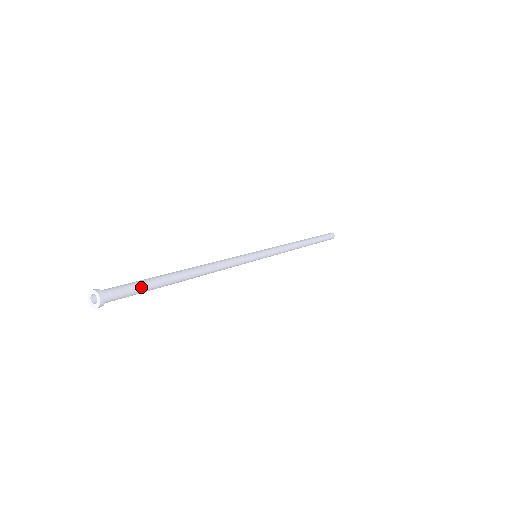
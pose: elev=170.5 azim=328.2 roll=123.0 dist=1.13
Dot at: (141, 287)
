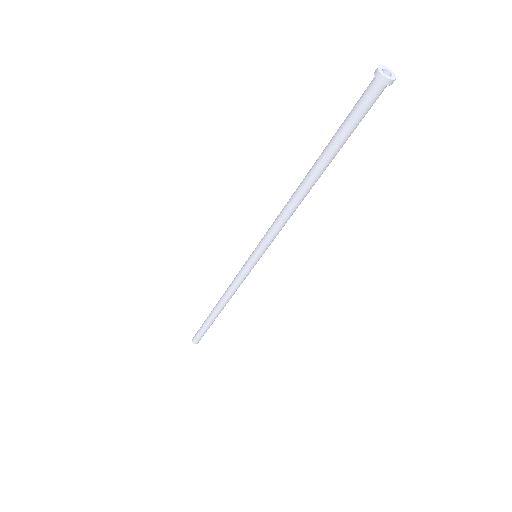
Dot at: occluded
